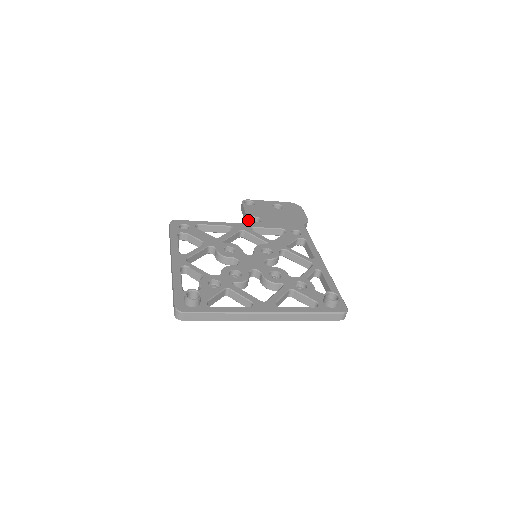
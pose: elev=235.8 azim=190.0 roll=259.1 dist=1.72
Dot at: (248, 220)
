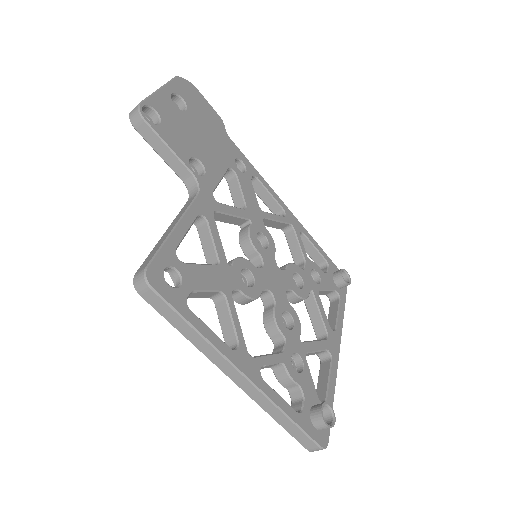
Dot at: (196, 177)
